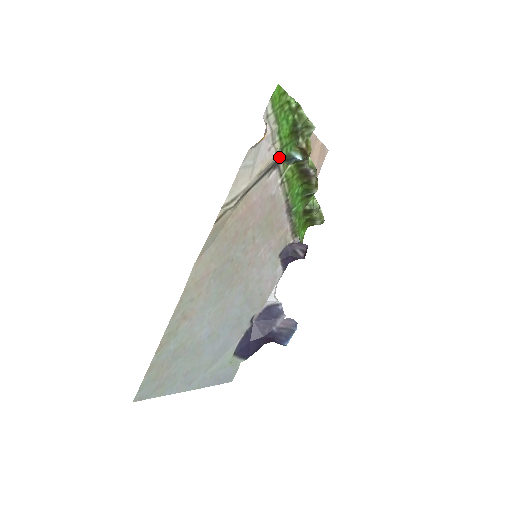
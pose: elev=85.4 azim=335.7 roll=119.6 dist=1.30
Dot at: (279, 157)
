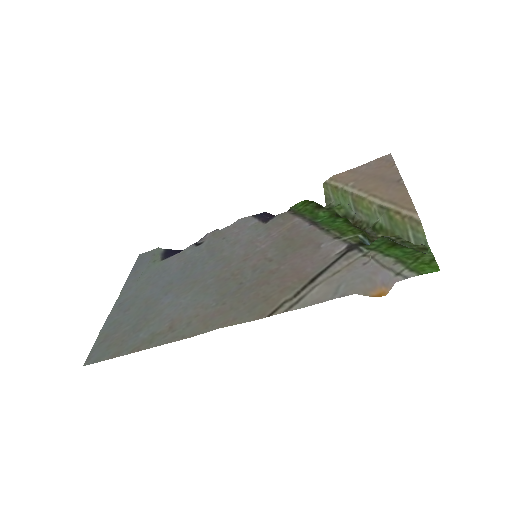
Dot at: (362, 247)
